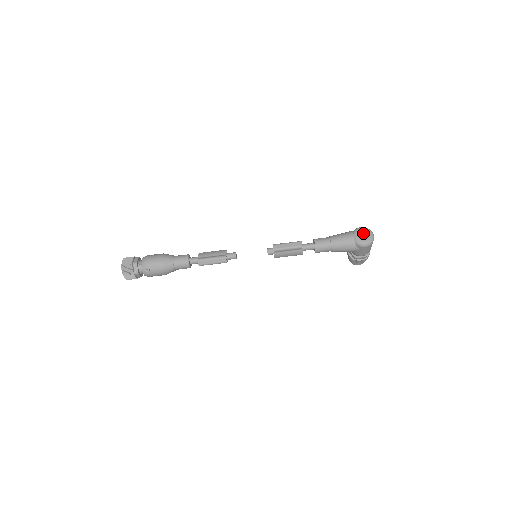
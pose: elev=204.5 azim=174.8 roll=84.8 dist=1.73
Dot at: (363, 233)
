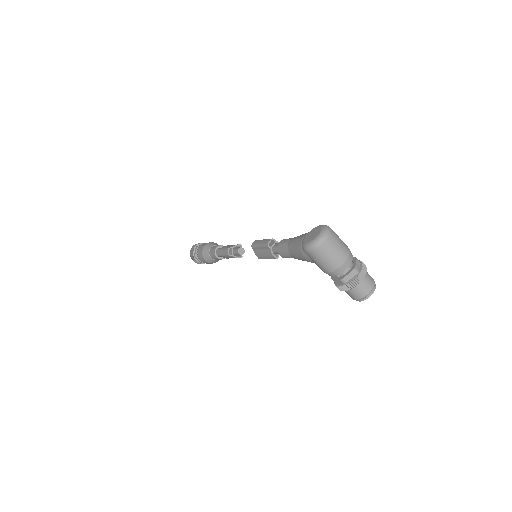
Dot at: (314, 231)
